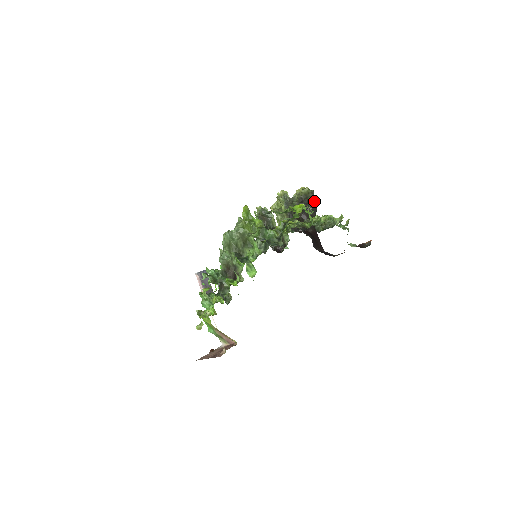
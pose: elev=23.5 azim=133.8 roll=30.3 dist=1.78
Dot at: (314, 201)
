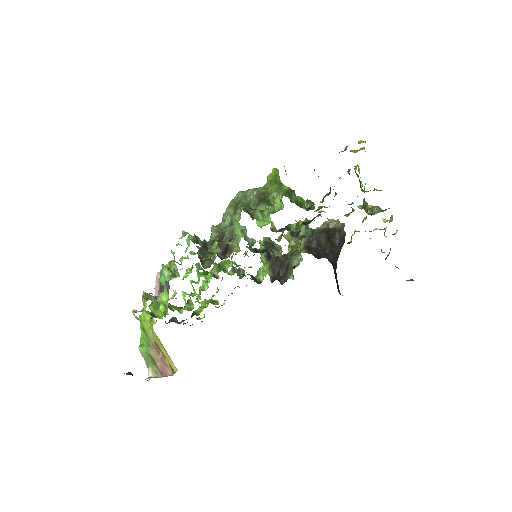
Dot at: (343, 234)
